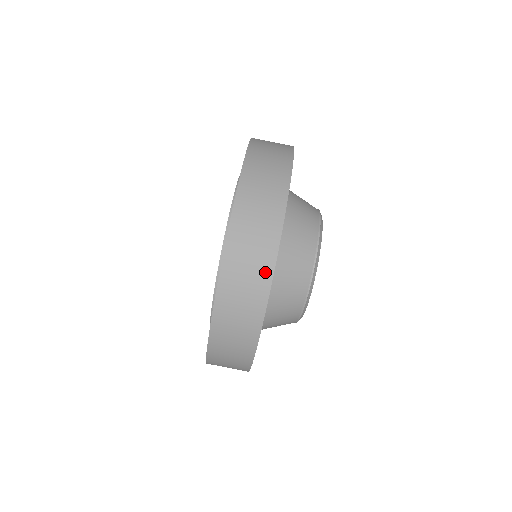
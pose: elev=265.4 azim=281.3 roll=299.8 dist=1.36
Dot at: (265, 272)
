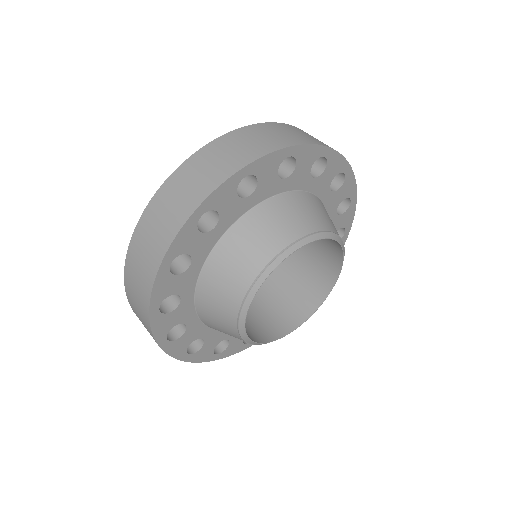
Dot at: (311, 141)
